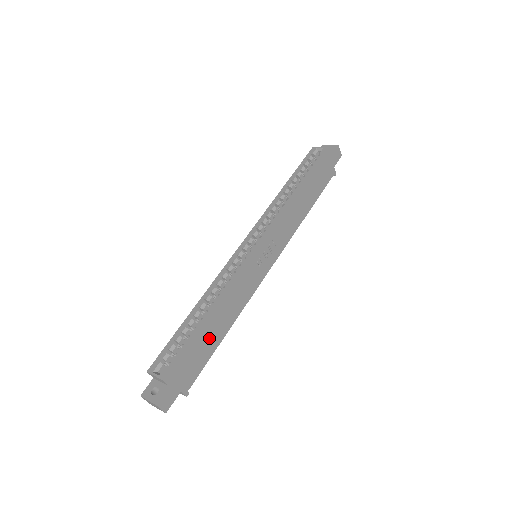
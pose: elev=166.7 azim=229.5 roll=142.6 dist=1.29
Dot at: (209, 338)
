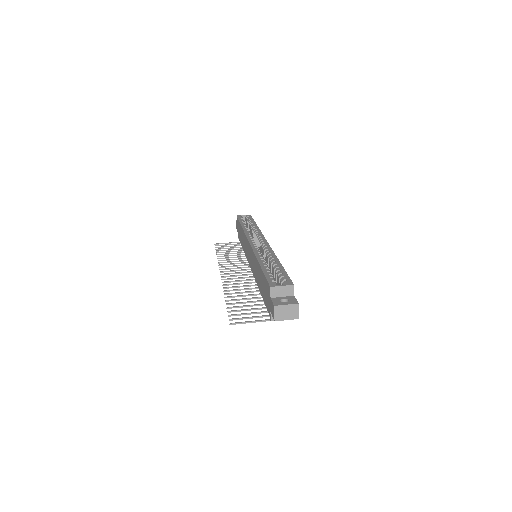
Dot at: occluded
